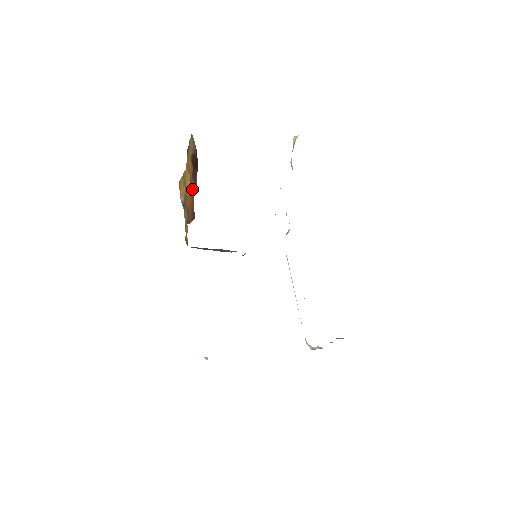
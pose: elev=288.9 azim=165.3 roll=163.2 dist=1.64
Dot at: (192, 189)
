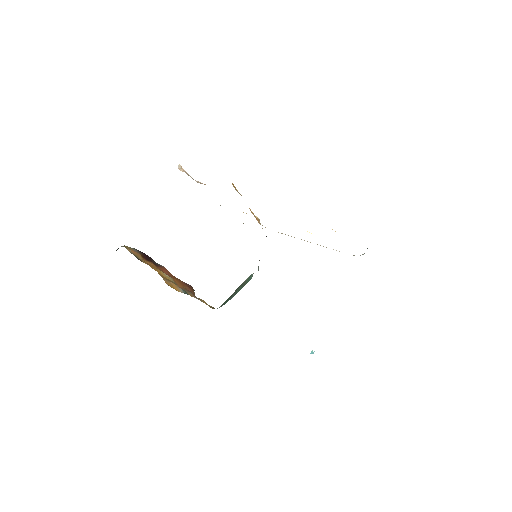
Dot at: (167, 274)
